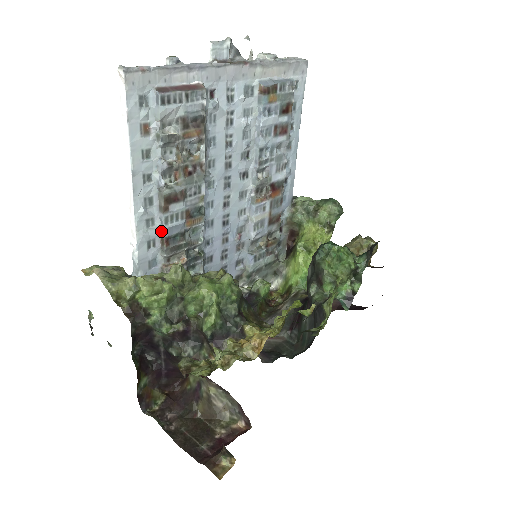
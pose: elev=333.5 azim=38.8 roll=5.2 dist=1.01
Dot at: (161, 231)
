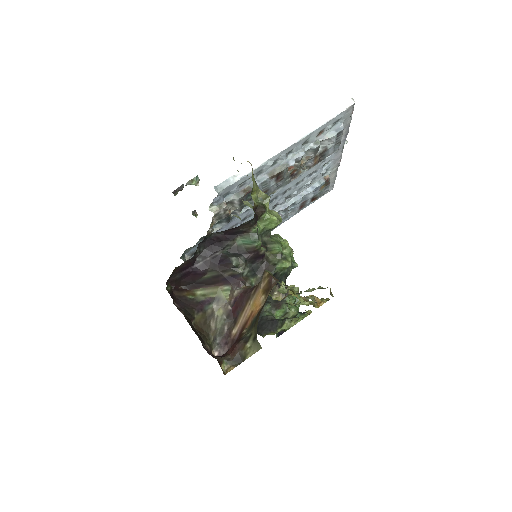
Dot at: occluded
